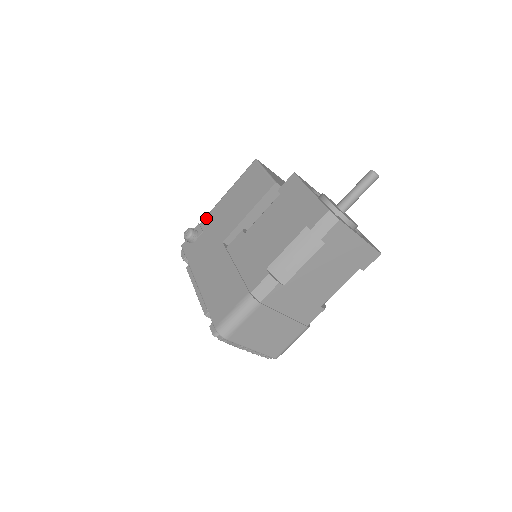
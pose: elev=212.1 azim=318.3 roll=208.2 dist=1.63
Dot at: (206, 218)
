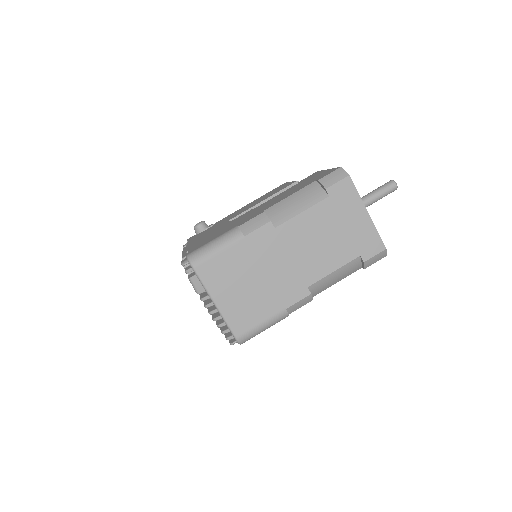
Dot at: (222, 219)
